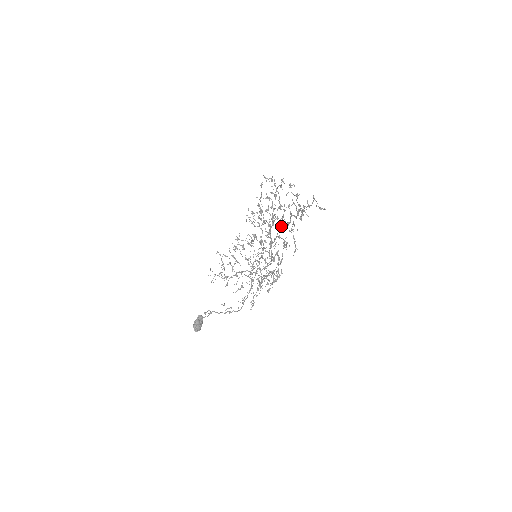
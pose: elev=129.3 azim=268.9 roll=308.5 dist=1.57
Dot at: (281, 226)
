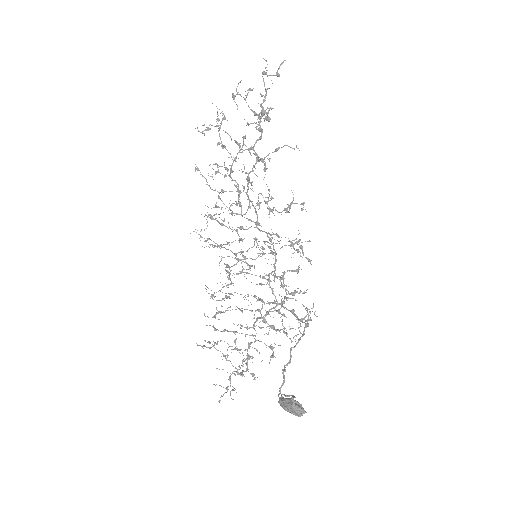
Dot at: (245, 213)
